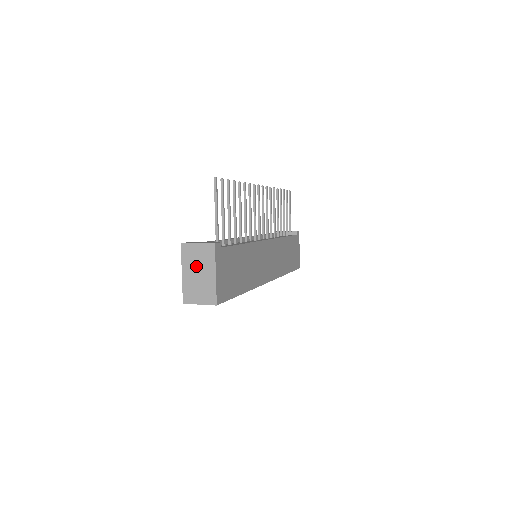
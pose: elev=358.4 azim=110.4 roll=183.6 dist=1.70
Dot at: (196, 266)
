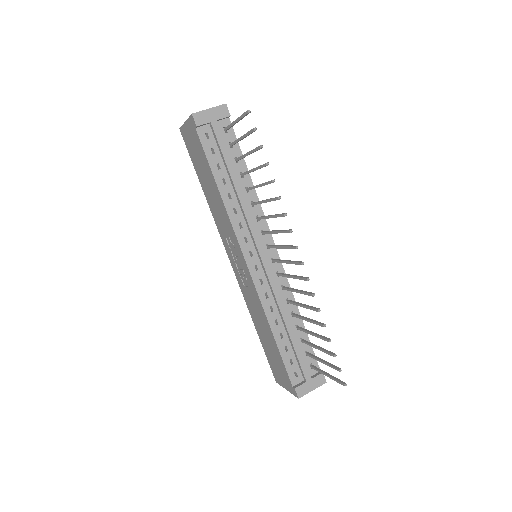
Dot at: occluded
